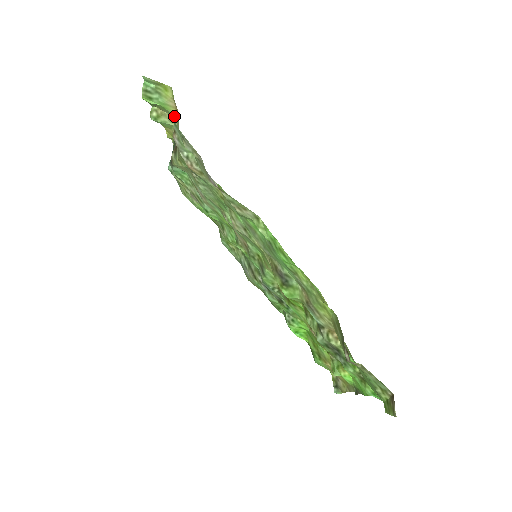
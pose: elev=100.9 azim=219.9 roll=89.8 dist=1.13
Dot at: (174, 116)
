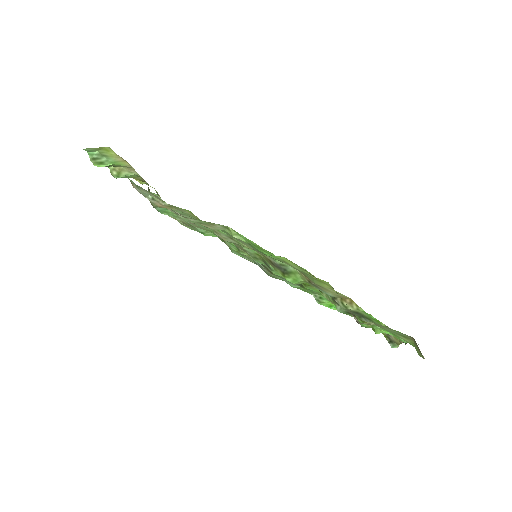
Dot at: (130, 167)
